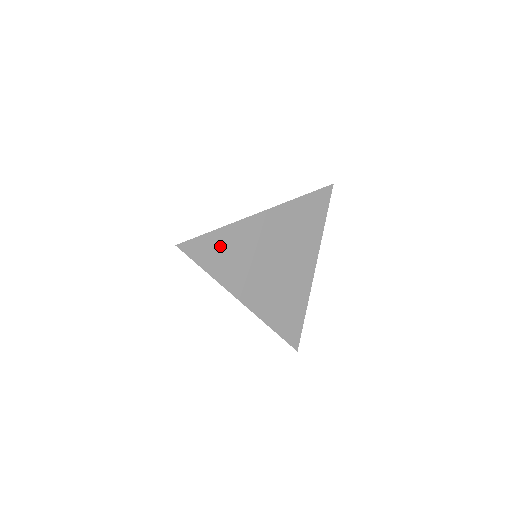
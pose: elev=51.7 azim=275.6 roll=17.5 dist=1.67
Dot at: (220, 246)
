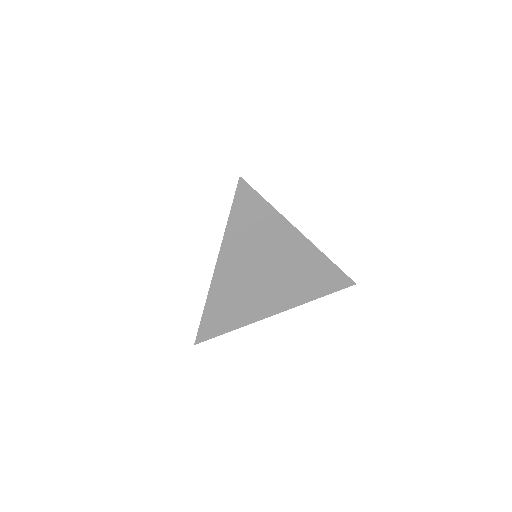
Dot at: (218, 314)
